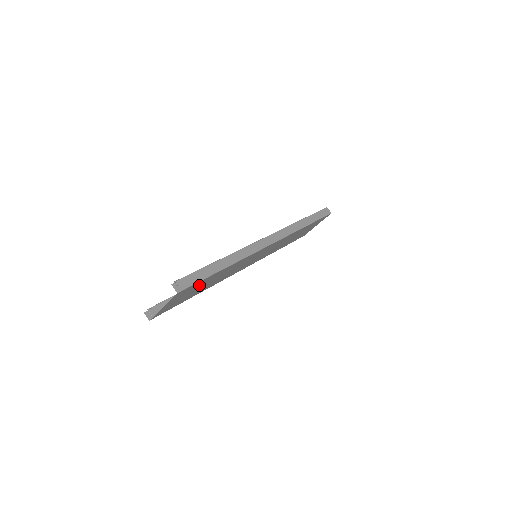
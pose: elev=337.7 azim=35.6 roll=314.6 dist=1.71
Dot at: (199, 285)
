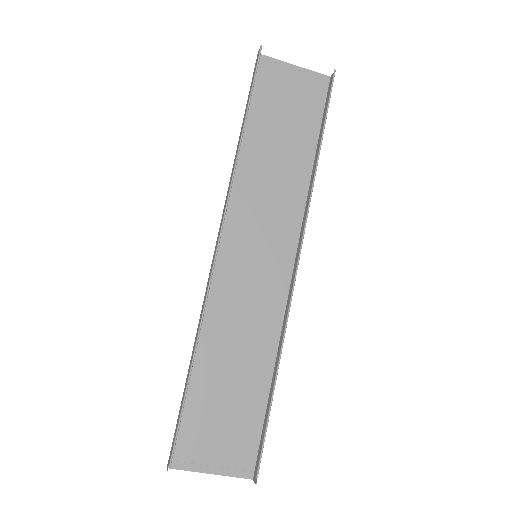
Dot at: (241, 414)
